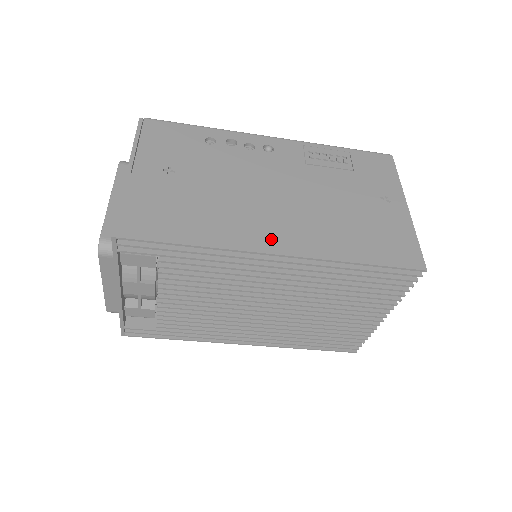
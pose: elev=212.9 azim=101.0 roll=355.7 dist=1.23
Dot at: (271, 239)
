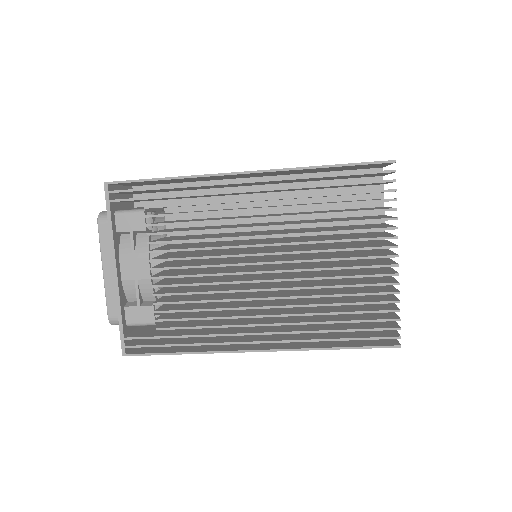
Dot at: occluded
